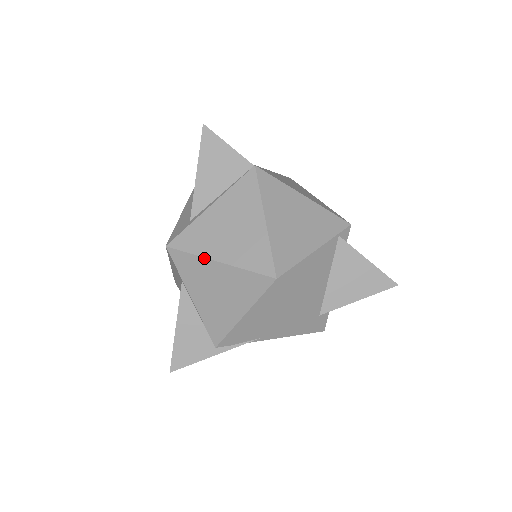
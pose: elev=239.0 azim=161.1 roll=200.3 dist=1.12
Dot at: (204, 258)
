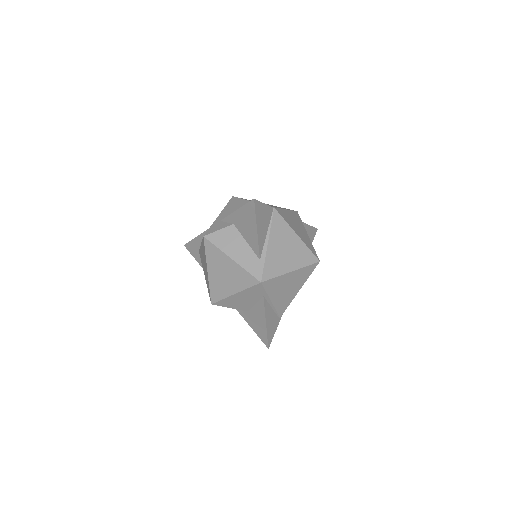
Dot at: (284, 275)
